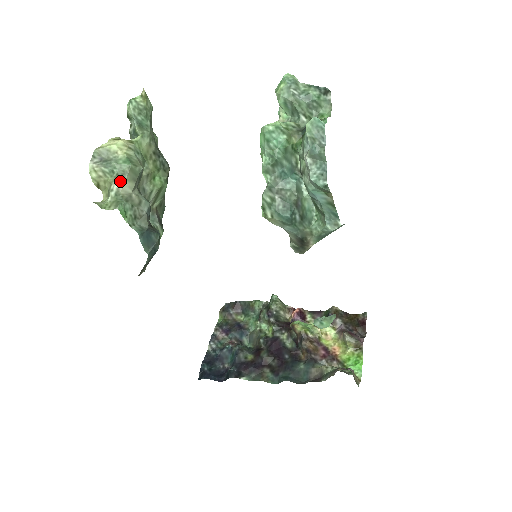
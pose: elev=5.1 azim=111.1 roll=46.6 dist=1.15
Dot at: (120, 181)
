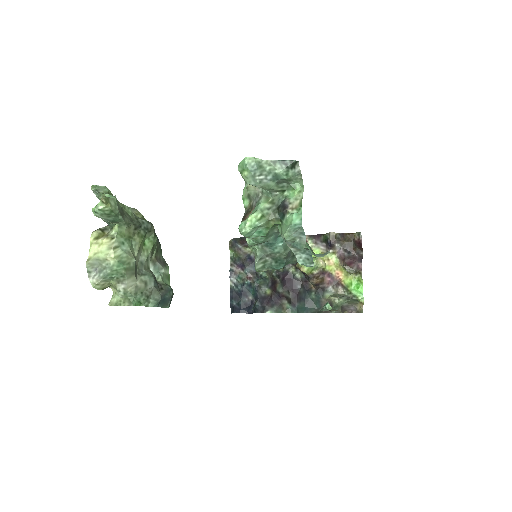
Dot at: (122, 282)
